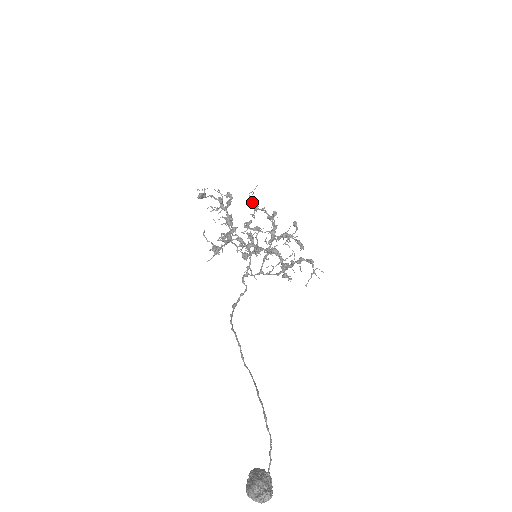
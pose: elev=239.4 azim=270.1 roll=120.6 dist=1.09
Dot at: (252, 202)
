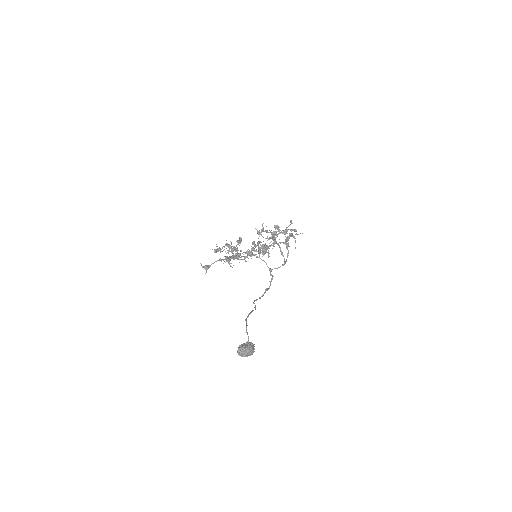
Dot at: (264, 231)
